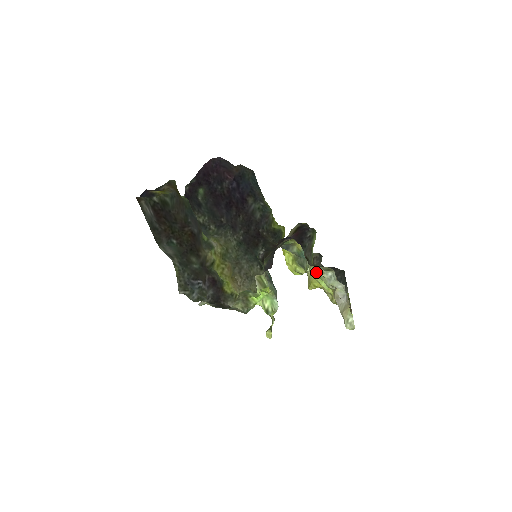
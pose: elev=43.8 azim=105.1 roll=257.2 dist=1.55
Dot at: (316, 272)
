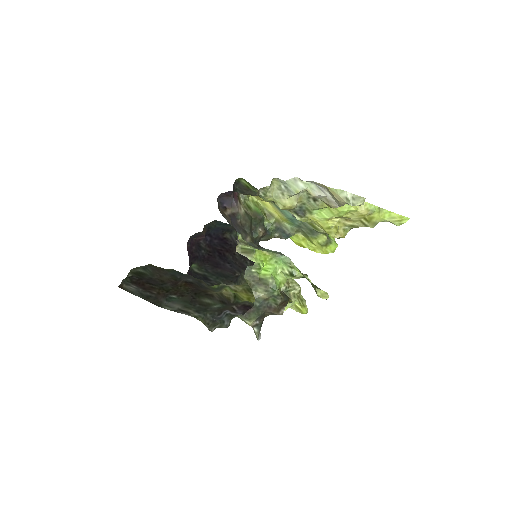
Dot at: (281, 202)
